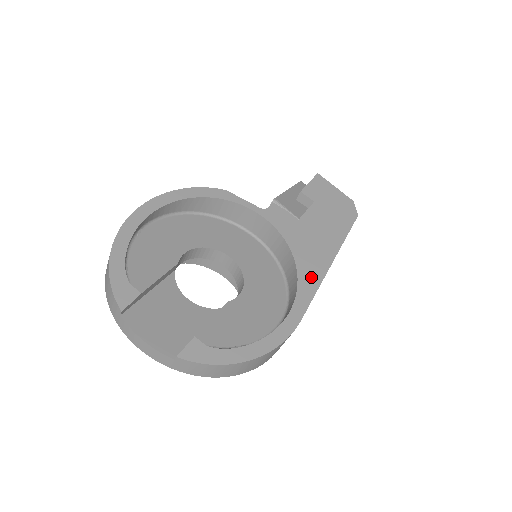
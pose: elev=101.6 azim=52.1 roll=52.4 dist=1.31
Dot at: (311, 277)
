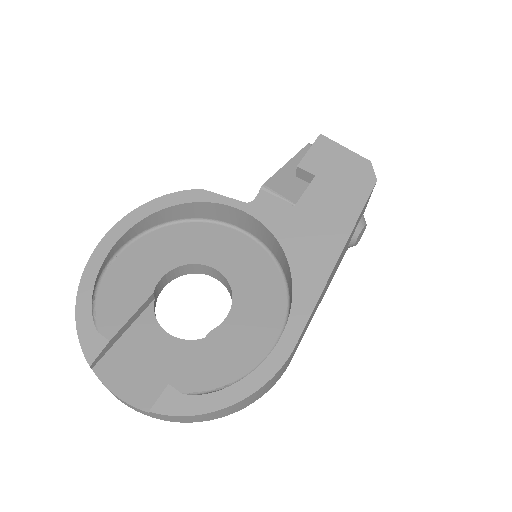
Dot at: (310, 282)
